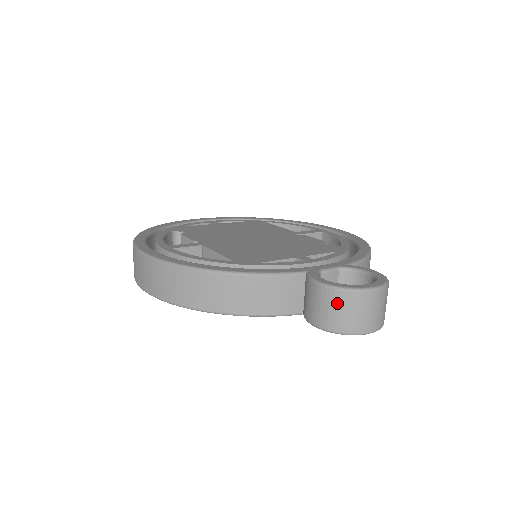
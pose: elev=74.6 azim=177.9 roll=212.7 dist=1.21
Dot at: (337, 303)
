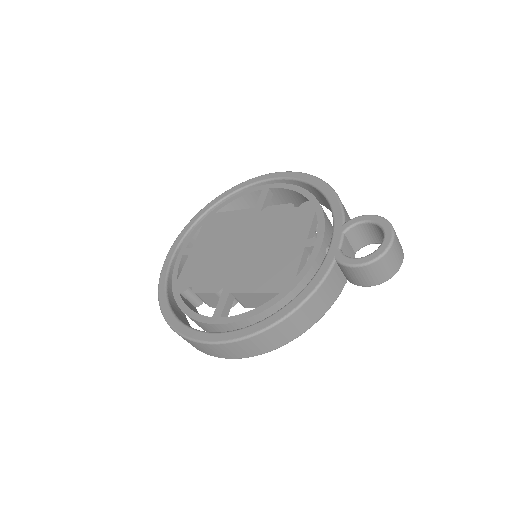
Dot at: (379, 268)
